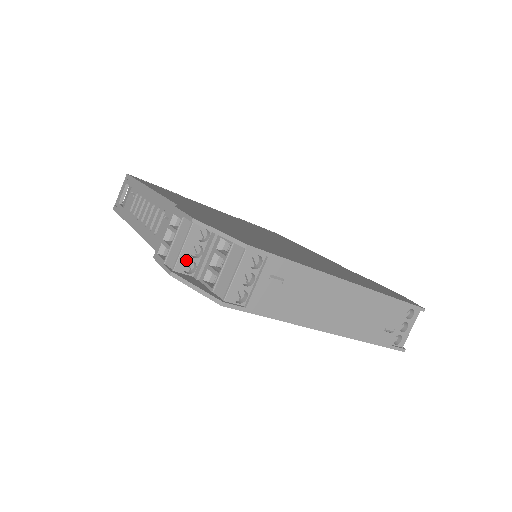
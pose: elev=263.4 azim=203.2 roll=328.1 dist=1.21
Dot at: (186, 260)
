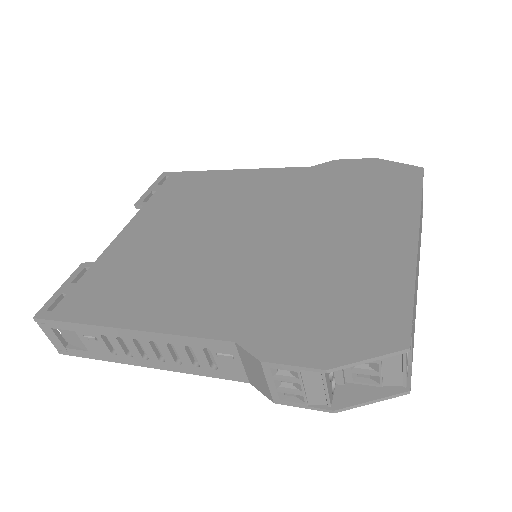
Dot at: (331, 388)
